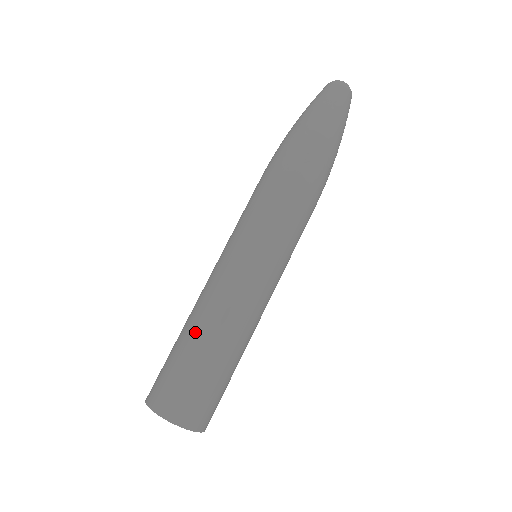
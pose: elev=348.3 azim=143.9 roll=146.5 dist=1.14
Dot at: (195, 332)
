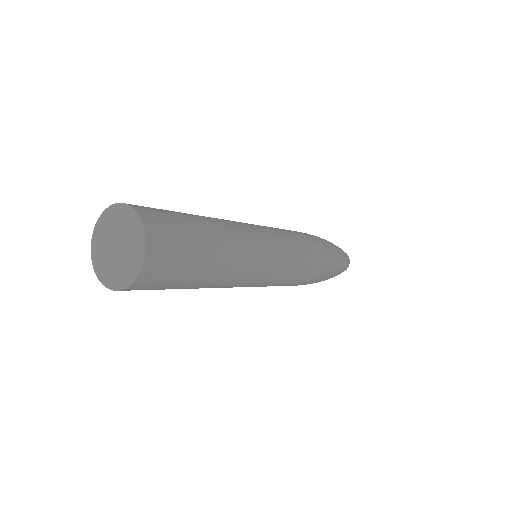
Dot at: occluded
